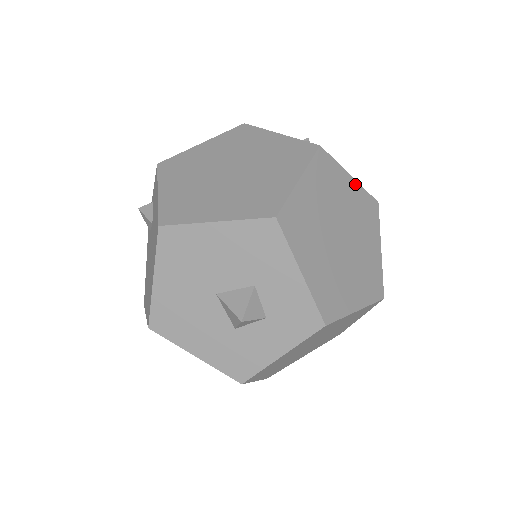
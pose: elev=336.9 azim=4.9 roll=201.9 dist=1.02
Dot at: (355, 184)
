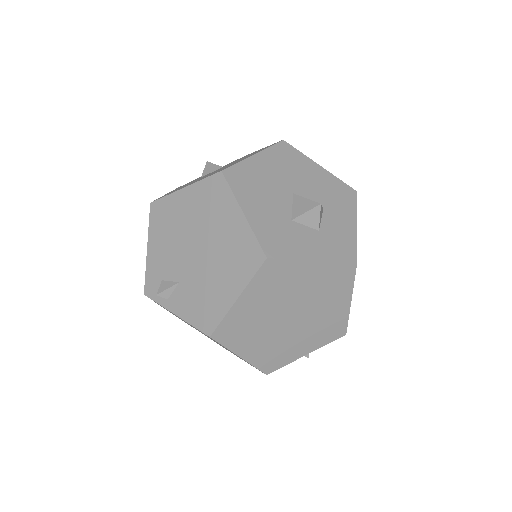
Dot at: occluded
